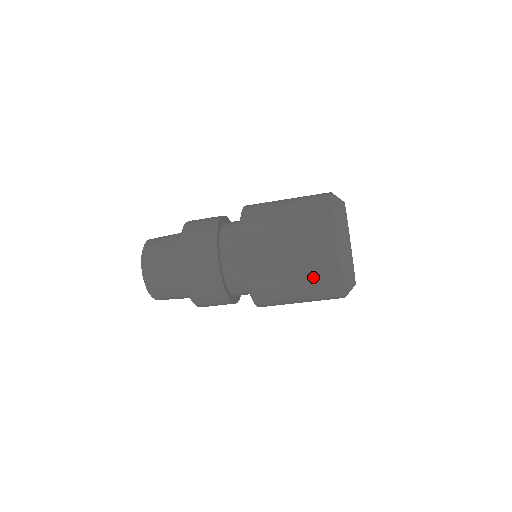
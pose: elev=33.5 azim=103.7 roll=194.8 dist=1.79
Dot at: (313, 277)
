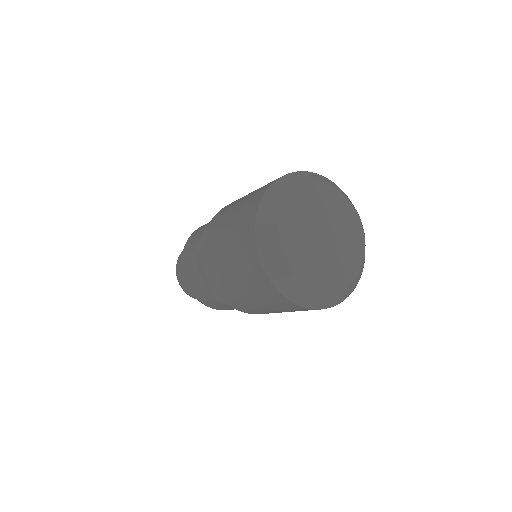
Dot at: (255, 289)
